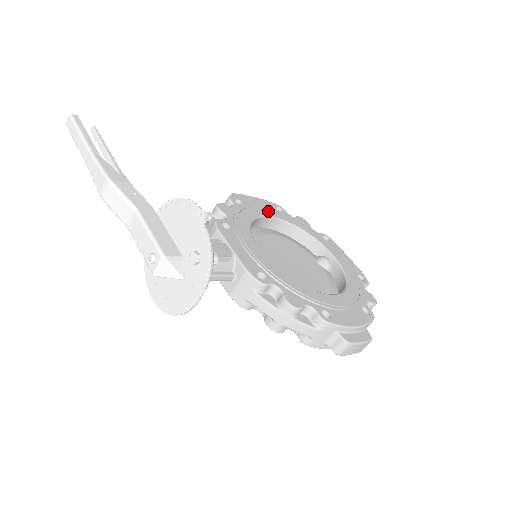
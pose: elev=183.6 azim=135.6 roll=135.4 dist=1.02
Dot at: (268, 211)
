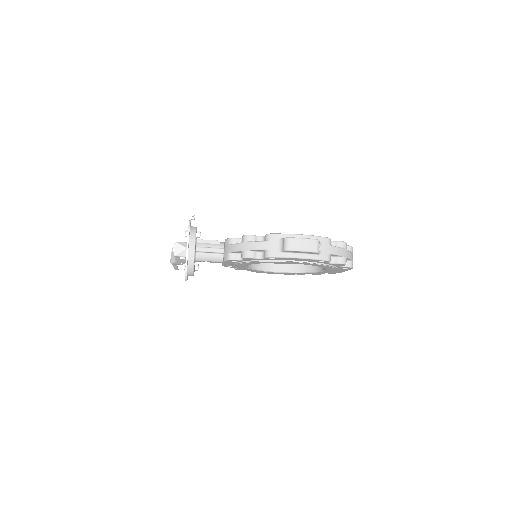
Dot at: occluded
